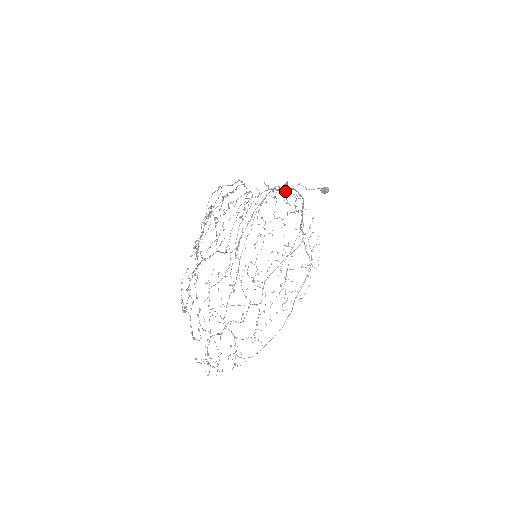
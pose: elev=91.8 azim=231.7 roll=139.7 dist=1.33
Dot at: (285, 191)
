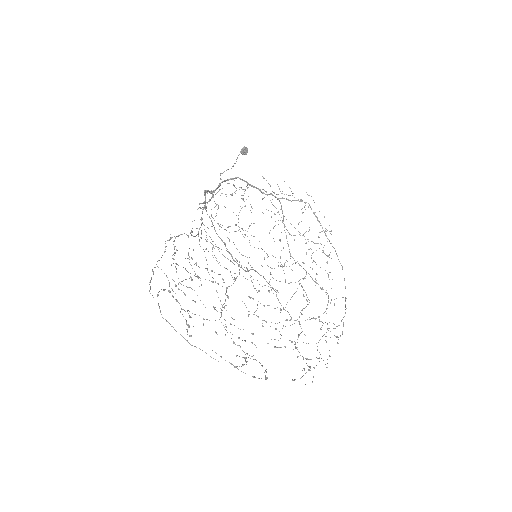
Dot at: (216, 193)
